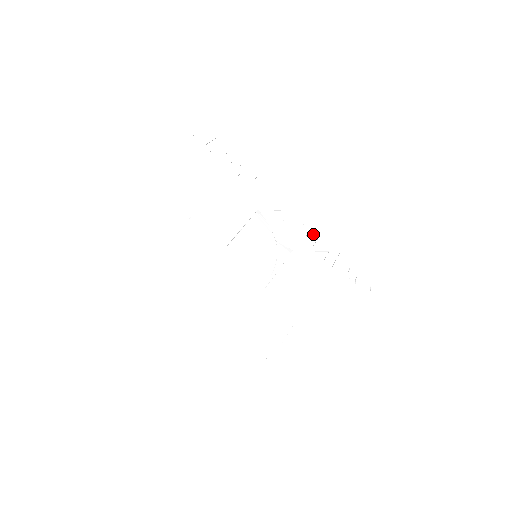
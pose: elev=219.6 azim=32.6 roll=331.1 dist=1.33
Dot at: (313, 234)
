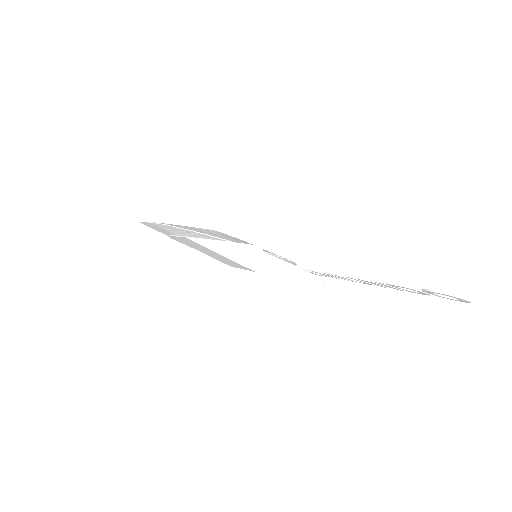
Dot at: (367, 282)
